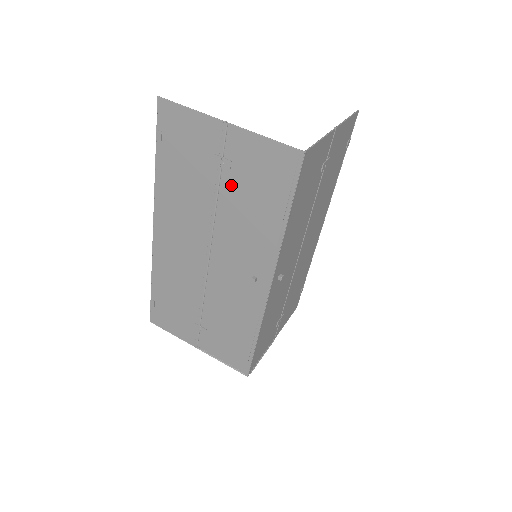
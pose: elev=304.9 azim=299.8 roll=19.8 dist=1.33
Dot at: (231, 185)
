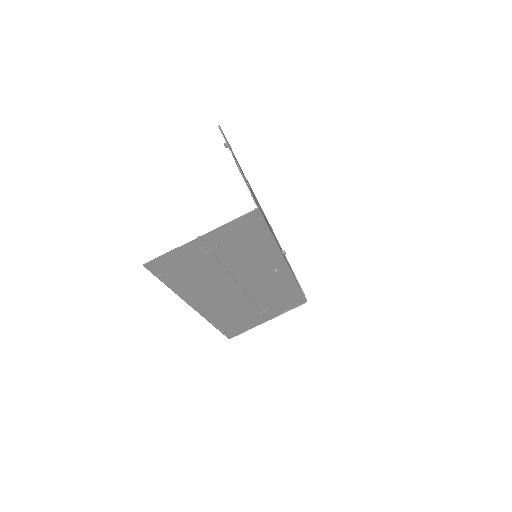
Dot at: (227, 254)
